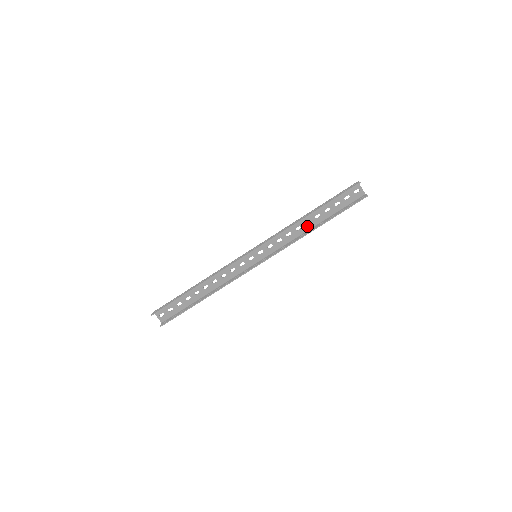
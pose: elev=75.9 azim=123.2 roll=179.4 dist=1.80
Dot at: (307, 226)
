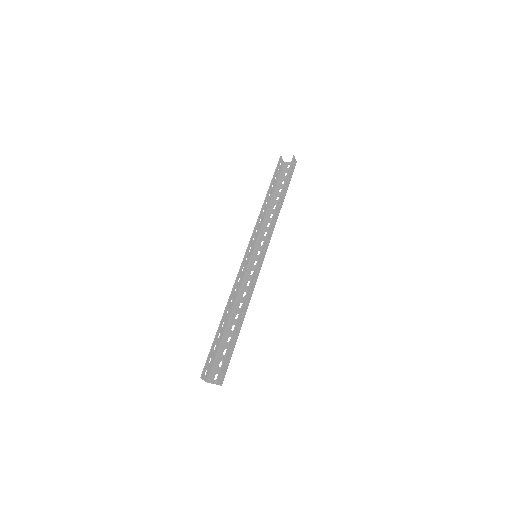
Dot at: occluded
